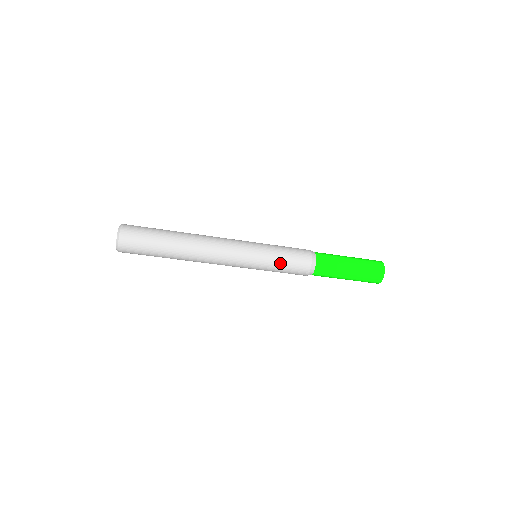
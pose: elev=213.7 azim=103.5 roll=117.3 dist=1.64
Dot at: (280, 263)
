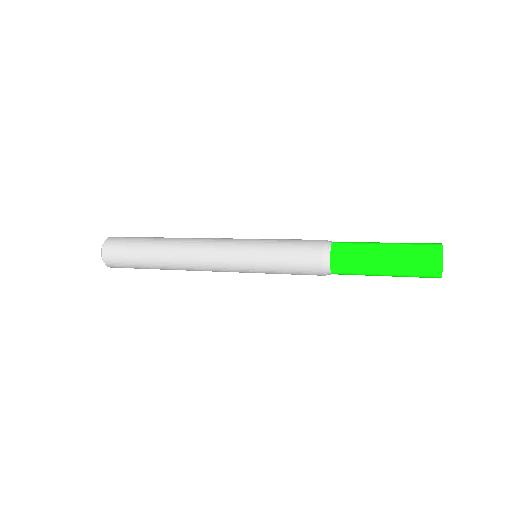
Dot at: (280, 265)
